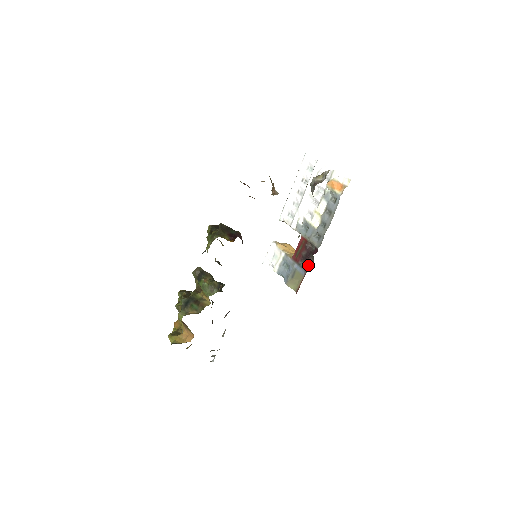
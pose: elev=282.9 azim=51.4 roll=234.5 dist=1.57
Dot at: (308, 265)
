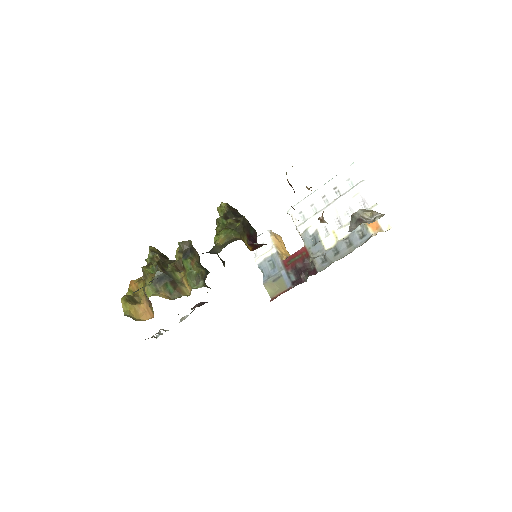
Dot at: (298, 280)
